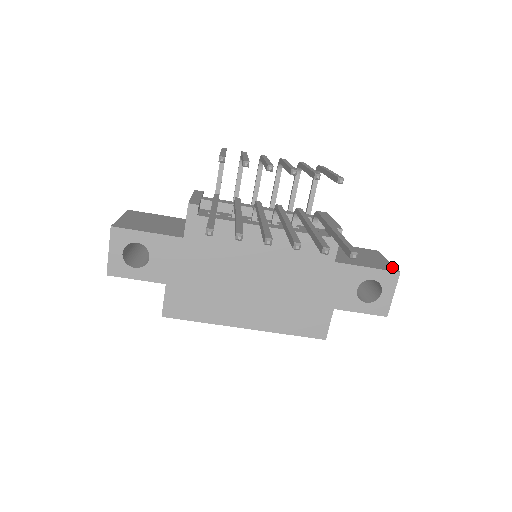
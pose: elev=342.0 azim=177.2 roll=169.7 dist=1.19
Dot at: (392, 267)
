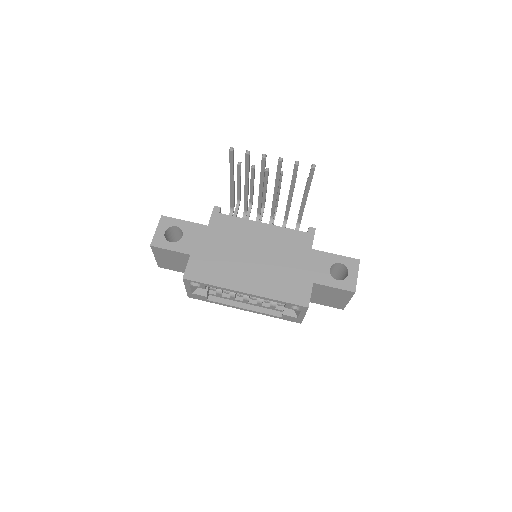
Dot at: occluded
